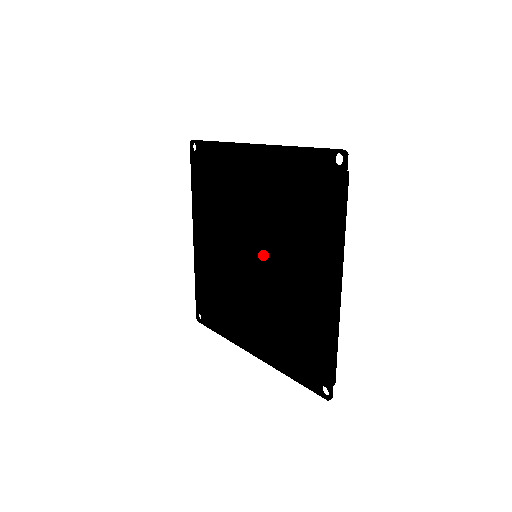
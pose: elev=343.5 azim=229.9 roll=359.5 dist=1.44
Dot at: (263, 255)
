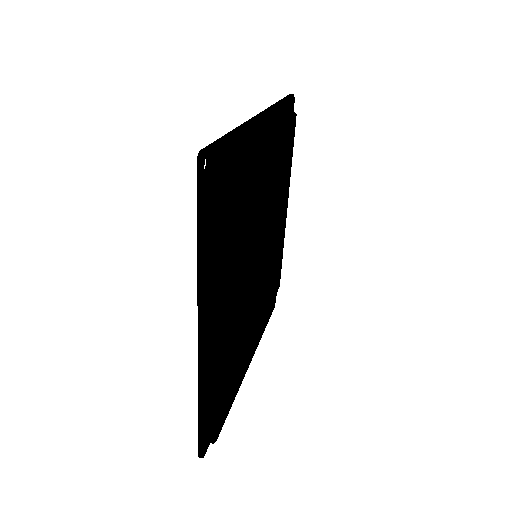
Dot at: occluded
